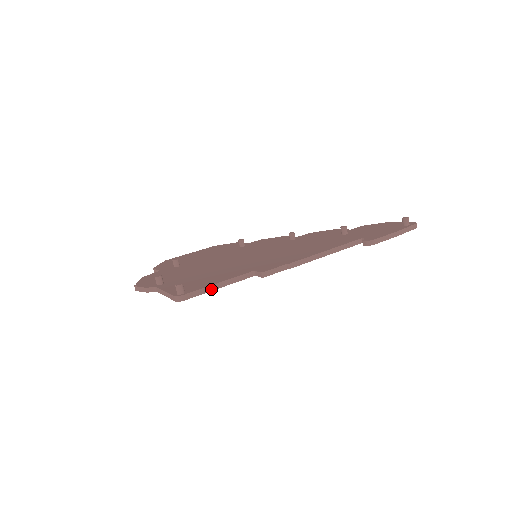
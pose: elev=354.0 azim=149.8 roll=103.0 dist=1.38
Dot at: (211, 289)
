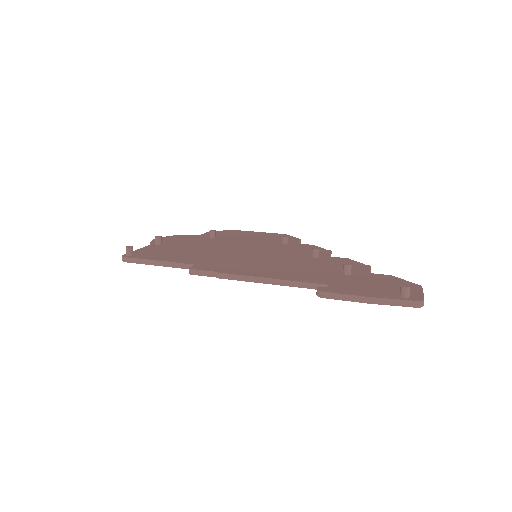
Dot at: (150, 263)
